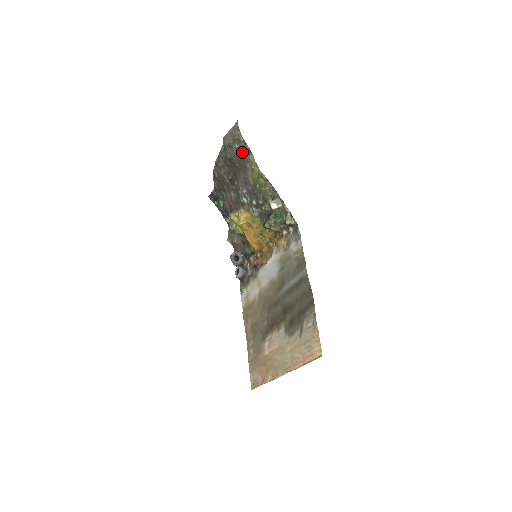
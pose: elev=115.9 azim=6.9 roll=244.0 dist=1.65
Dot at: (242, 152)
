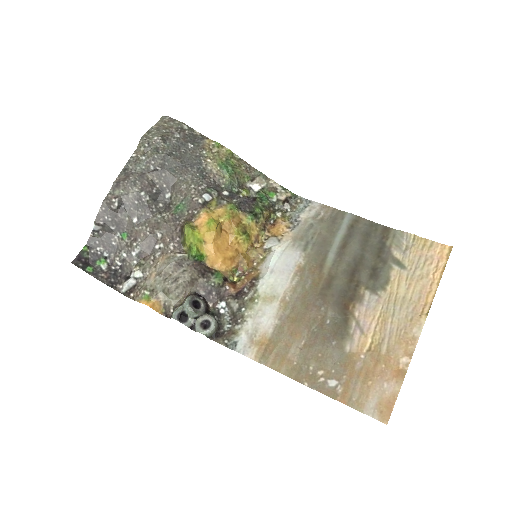
Dot at: (190, 140)
